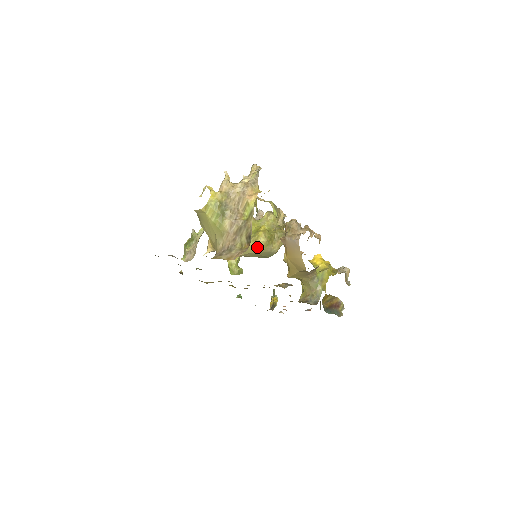
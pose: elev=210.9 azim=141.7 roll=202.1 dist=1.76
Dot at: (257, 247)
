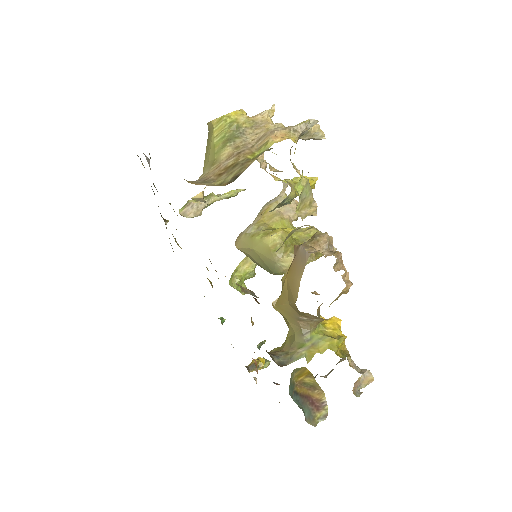
Dot at: (264, 244)
